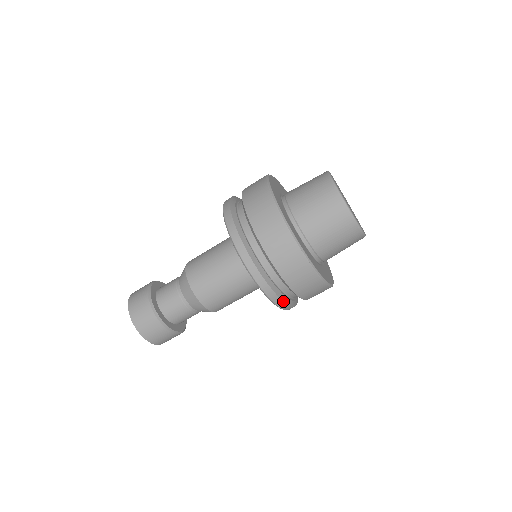
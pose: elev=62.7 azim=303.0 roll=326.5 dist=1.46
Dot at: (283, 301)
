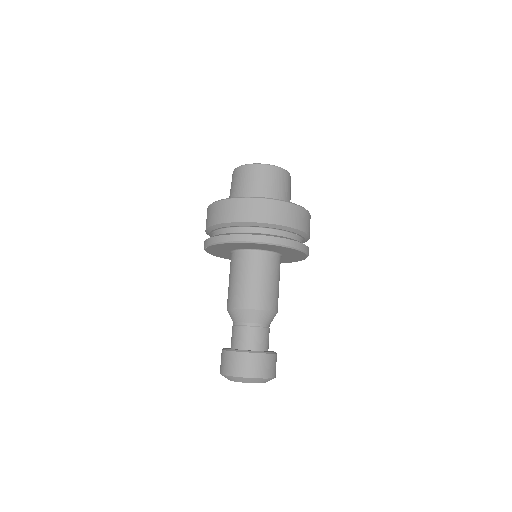
Dot at: (307, 246)
